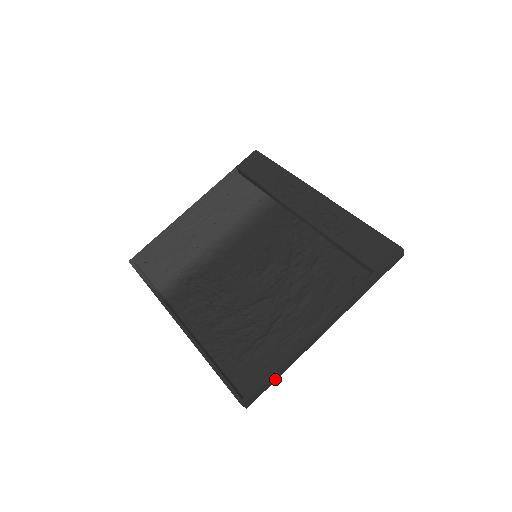
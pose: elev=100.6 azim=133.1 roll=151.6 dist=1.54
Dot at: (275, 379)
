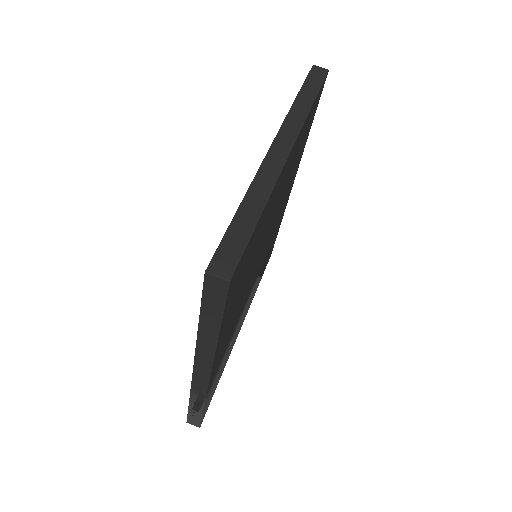
Dot at: (251, 226)
